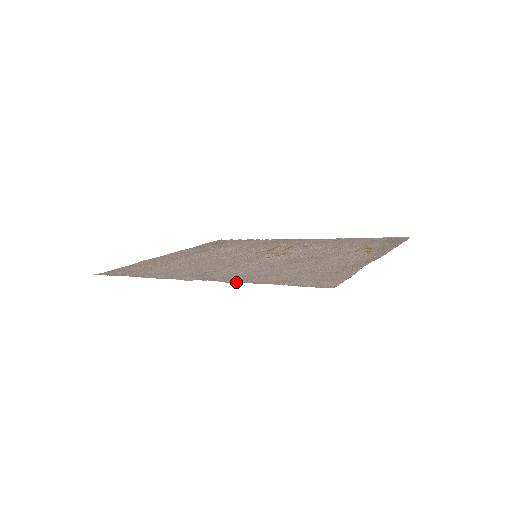
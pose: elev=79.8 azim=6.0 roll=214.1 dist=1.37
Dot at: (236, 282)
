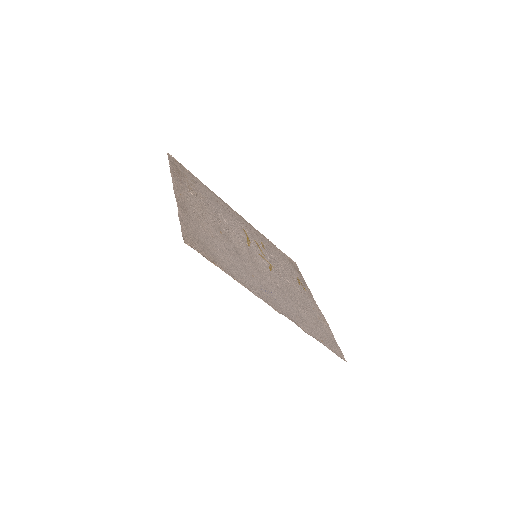
Dot at: (306, 331)
